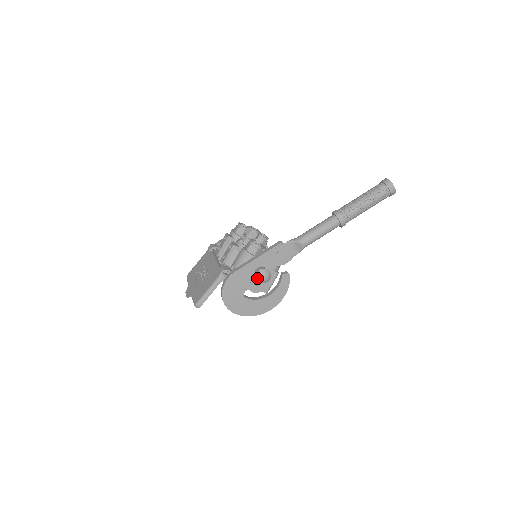
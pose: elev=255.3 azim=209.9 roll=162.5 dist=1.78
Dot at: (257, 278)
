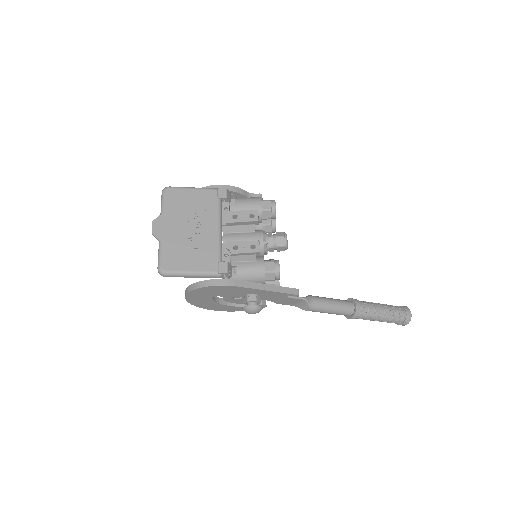
Dot at: (247, 308)
